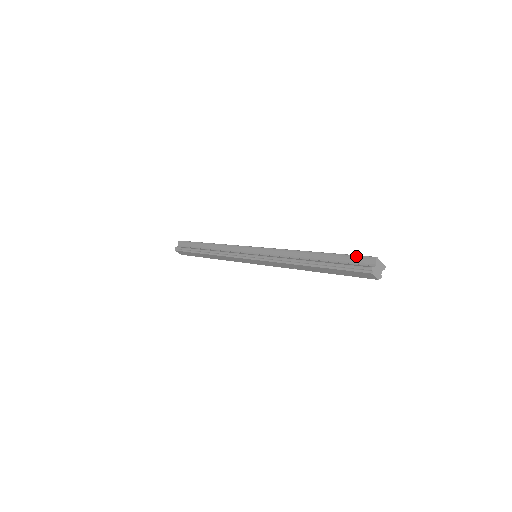
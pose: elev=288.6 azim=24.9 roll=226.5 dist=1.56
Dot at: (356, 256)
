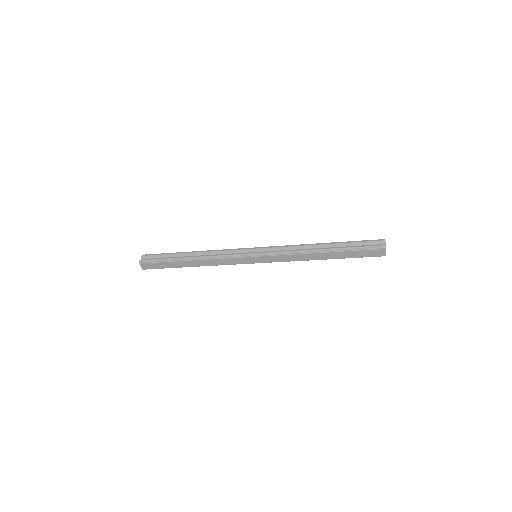
Dot at: (368, 240)
